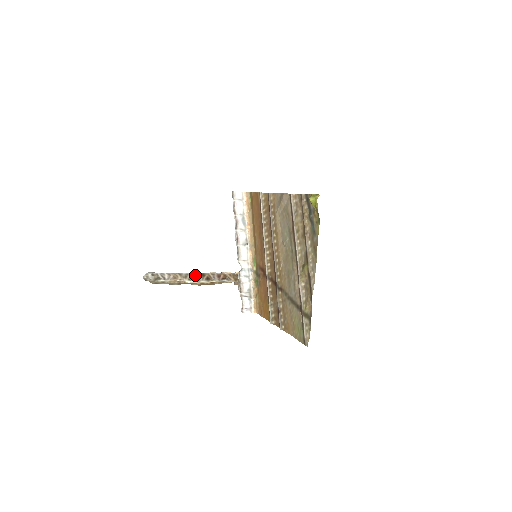
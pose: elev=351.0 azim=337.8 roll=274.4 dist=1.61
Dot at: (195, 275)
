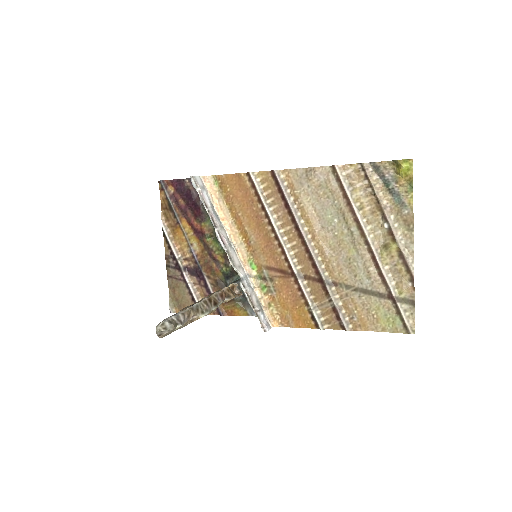
Dot at: (204, 304)
